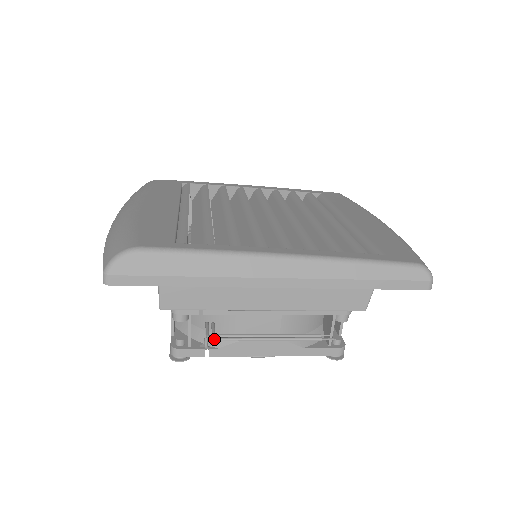
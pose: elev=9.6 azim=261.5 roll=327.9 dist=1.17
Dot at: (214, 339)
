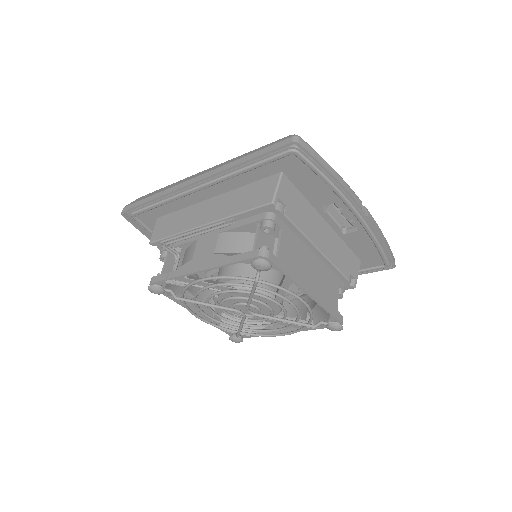
Dot at: (161, 241)
